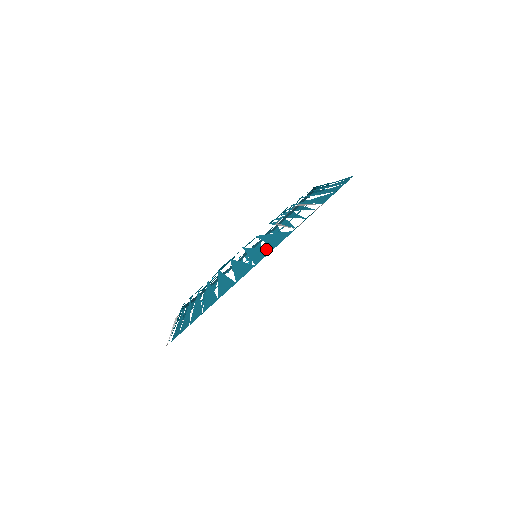
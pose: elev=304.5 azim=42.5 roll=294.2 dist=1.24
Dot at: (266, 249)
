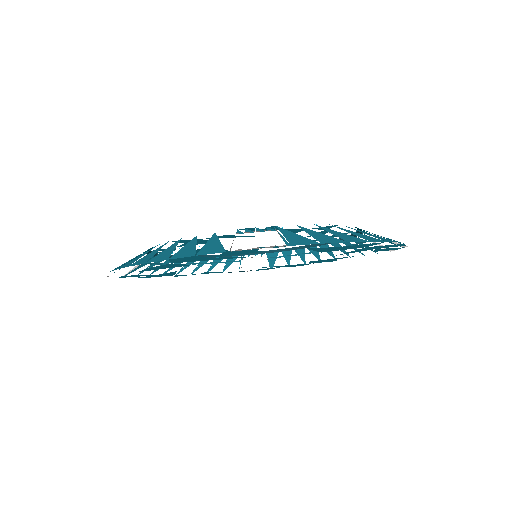
Dot at: (193, 251)
